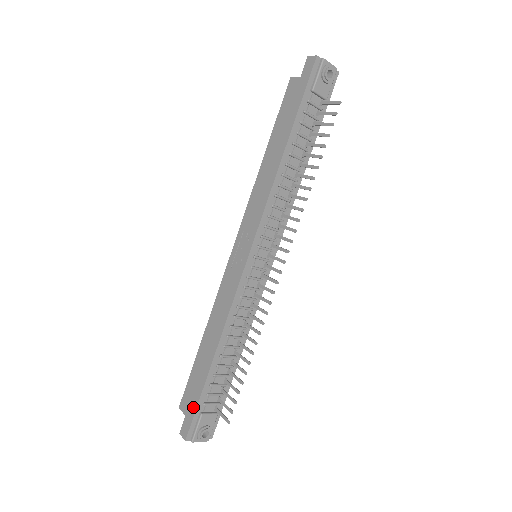
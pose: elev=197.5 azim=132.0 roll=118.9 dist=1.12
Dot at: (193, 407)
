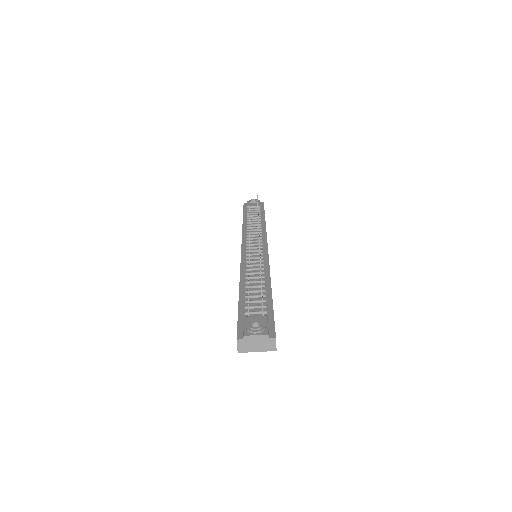
Dot at: occluded
